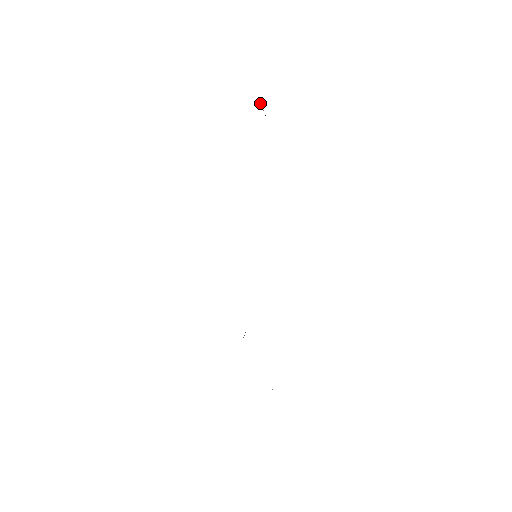
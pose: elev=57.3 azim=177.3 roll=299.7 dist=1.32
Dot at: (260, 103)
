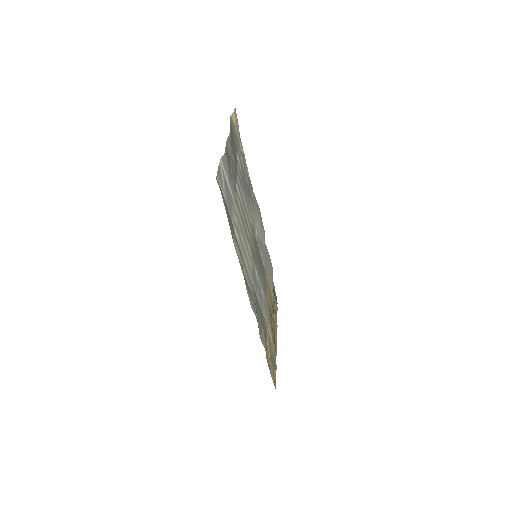
Dot at: (229, 133)
